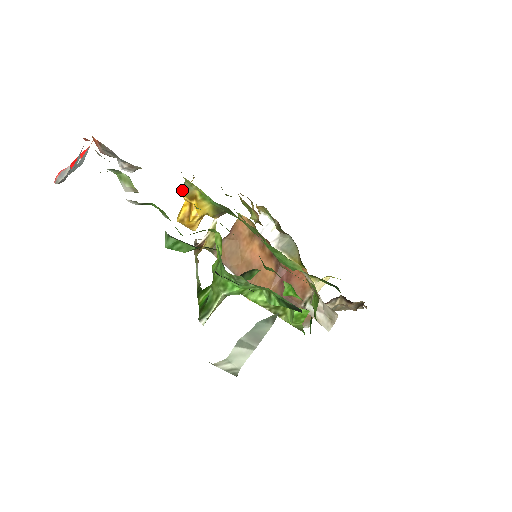
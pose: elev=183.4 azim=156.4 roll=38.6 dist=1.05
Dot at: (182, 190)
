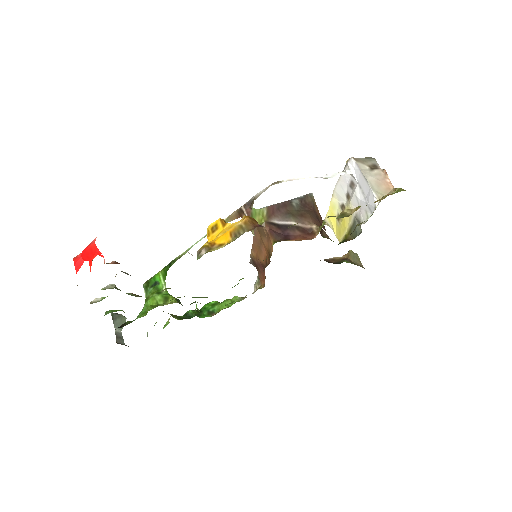
Dot at: (197, 253)
